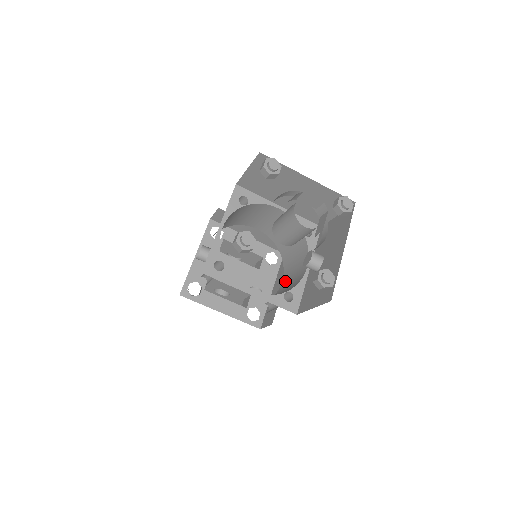
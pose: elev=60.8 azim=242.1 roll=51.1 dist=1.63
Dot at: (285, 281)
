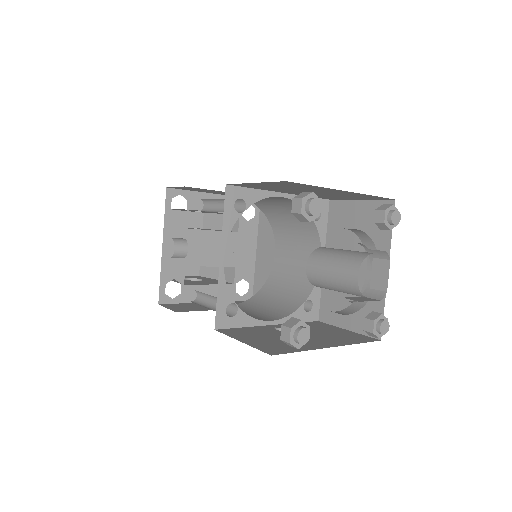
Dot at: (282, 257)
